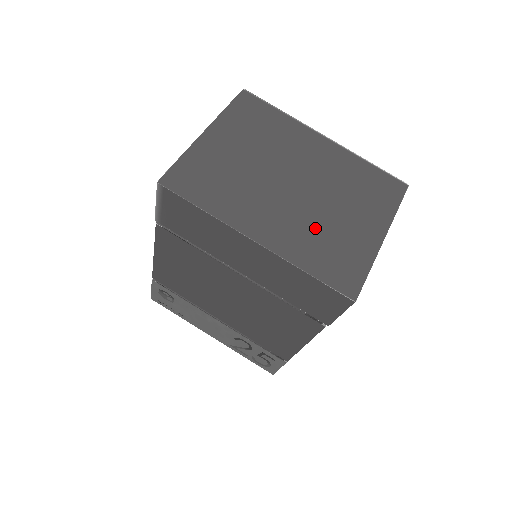
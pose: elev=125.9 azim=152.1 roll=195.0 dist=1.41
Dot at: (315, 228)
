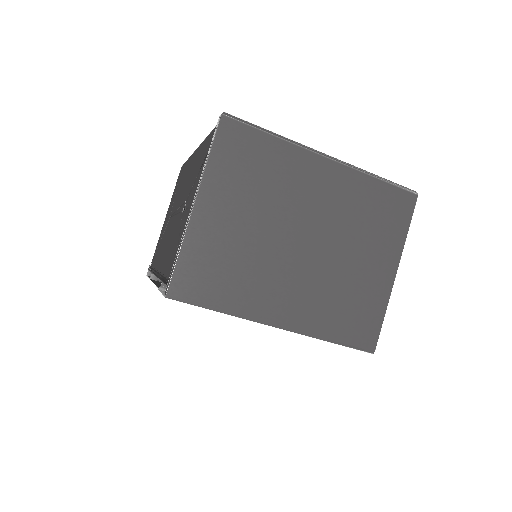
Dot at: (331, 289)
